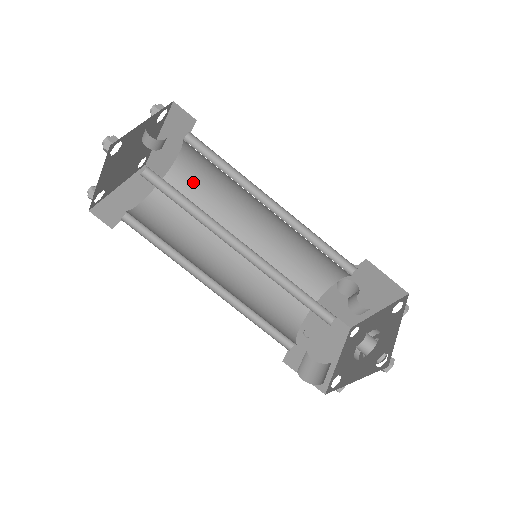
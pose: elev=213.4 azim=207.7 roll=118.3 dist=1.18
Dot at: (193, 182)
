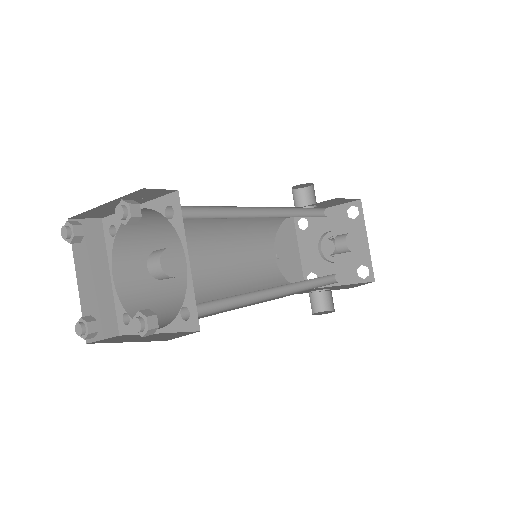
Dot at: (155, 218)
